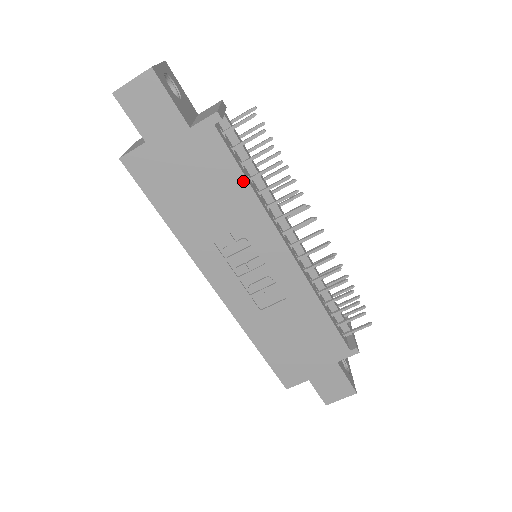
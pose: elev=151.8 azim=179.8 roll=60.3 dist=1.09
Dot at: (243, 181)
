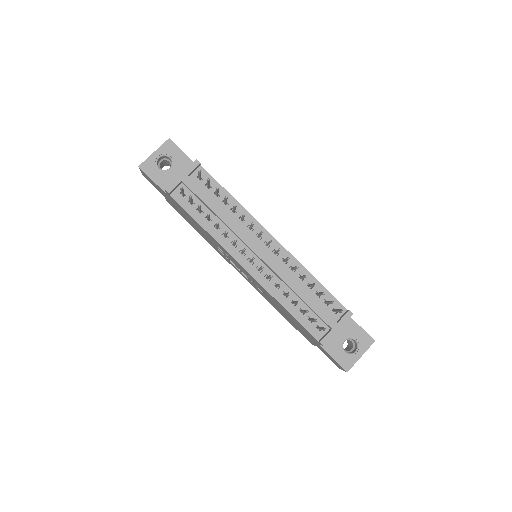
Dot at: (198, 224)
